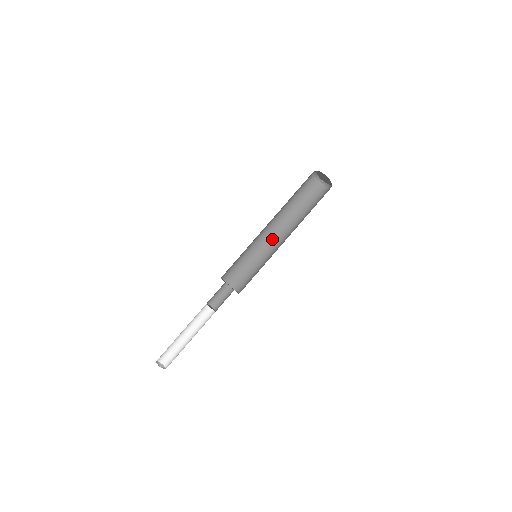
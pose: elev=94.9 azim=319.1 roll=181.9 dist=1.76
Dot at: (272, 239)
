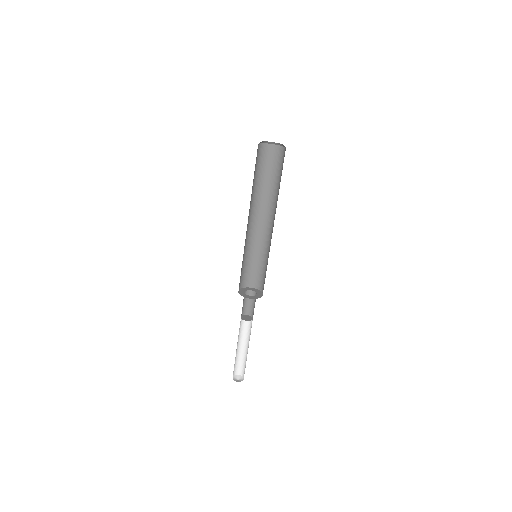
Dot at: (265, 229)
